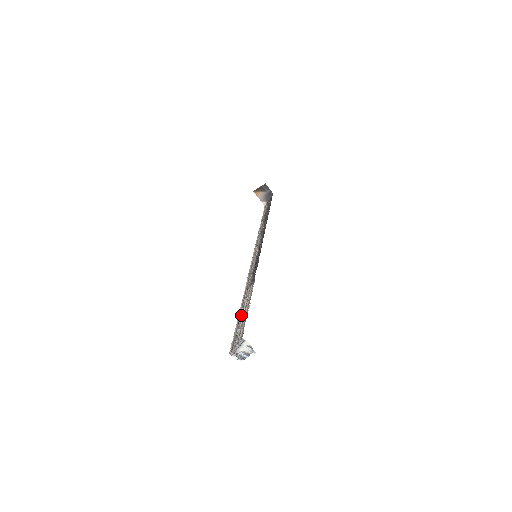
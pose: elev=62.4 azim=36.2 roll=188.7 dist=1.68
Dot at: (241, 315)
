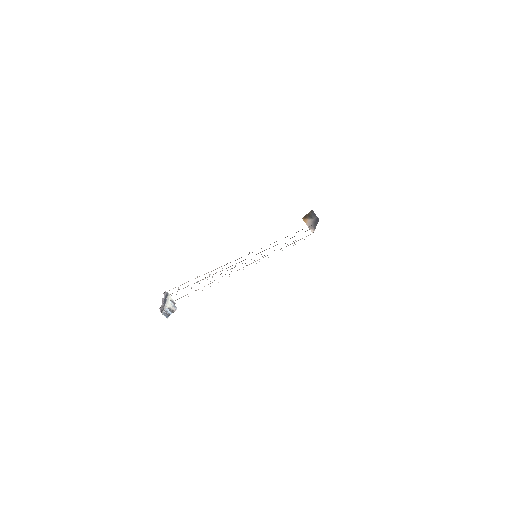
Dot at: occluded
